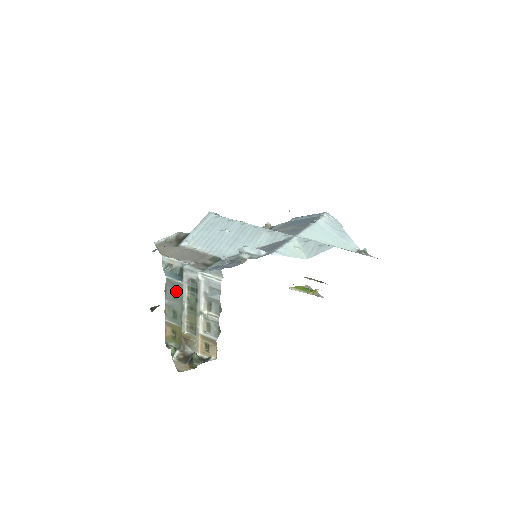
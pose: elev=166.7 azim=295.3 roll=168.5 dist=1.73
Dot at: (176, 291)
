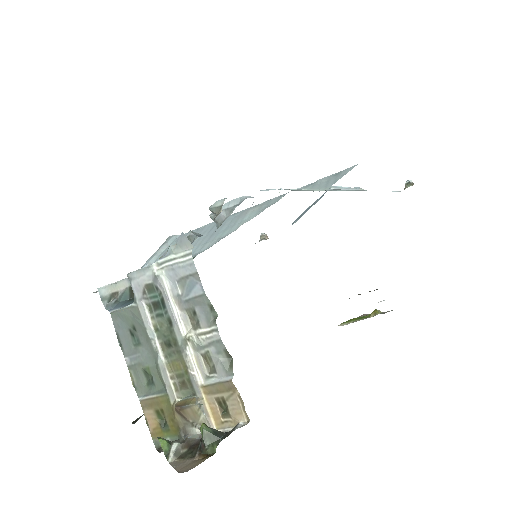
Dot at: (134, 329)
